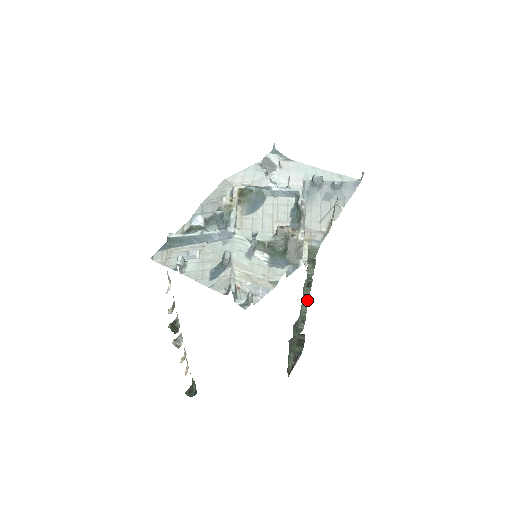
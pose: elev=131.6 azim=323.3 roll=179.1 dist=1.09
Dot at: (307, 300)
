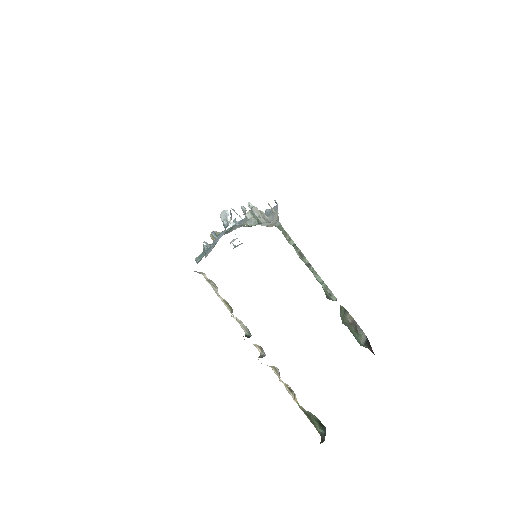
Dot at: (312, 268)
